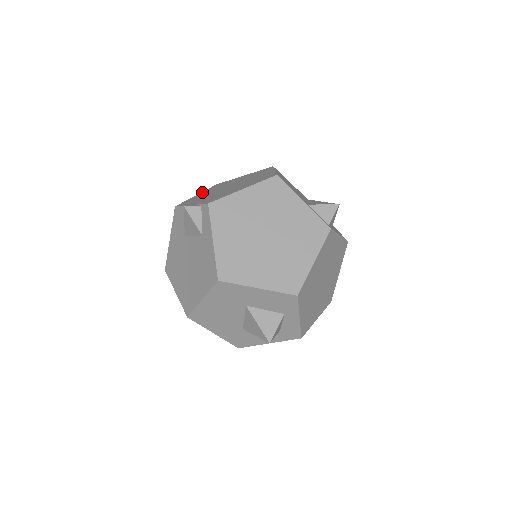
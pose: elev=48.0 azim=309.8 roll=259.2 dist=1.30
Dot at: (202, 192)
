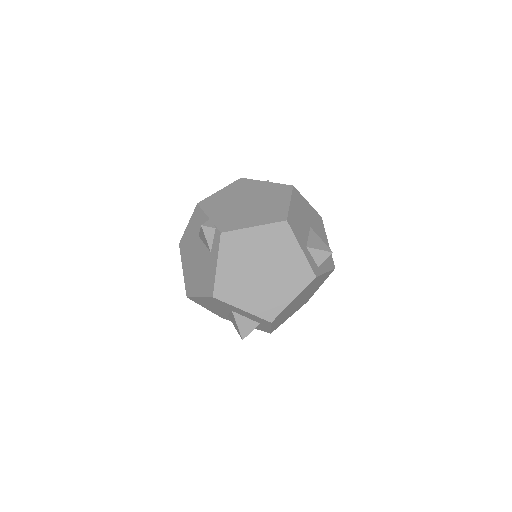
Dot at: (225, 188)
